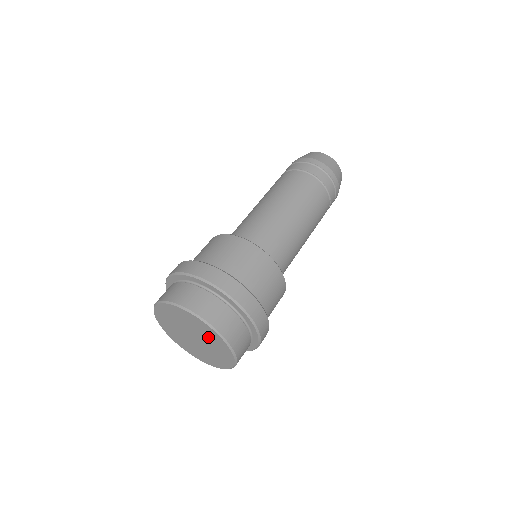
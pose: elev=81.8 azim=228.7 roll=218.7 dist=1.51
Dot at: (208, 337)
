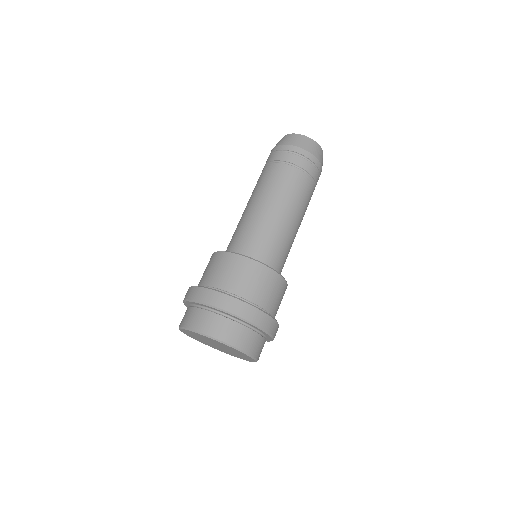
Dot at: (229, 349)
